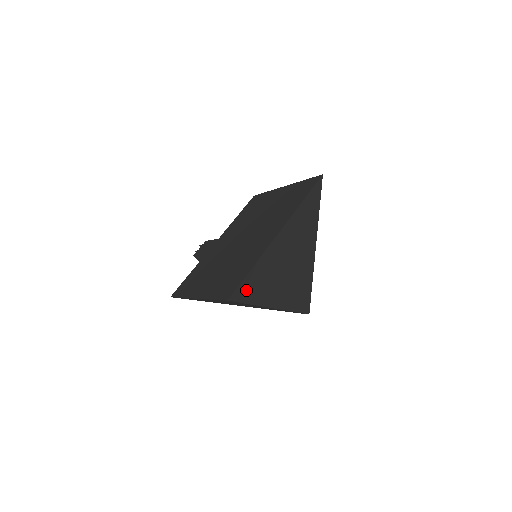
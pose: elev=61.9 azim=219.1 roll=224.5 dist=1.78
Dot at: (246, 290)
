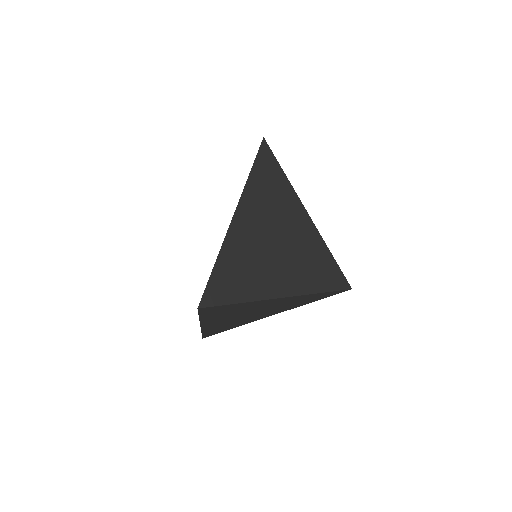
Dot at: (221, 290)
